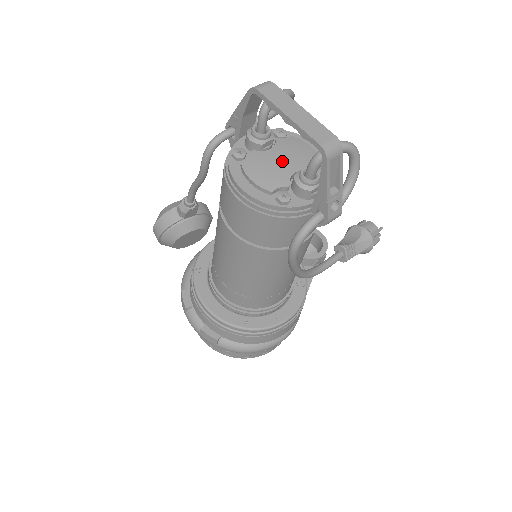
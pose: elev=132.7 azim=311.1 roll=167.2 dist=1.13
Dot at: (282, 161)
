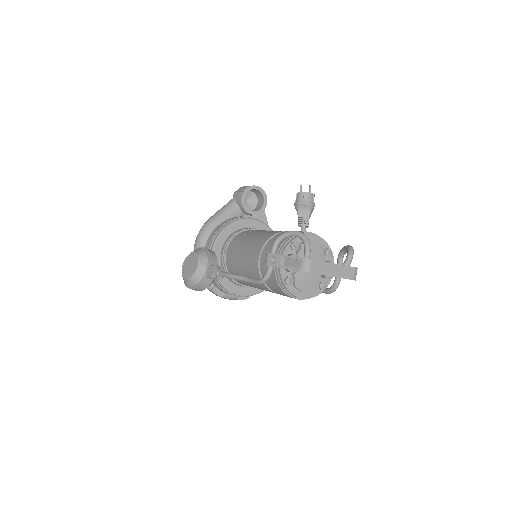
Dot at: occluded
